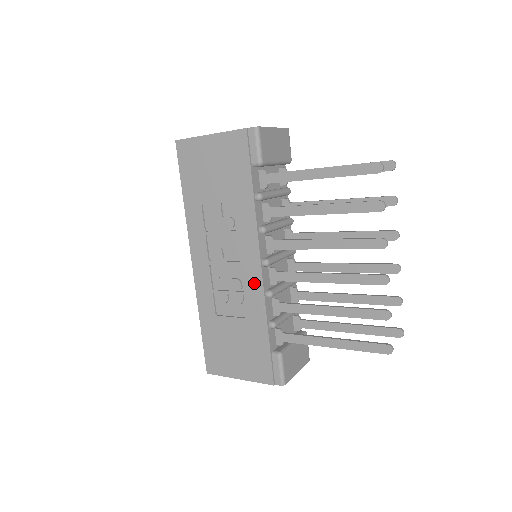
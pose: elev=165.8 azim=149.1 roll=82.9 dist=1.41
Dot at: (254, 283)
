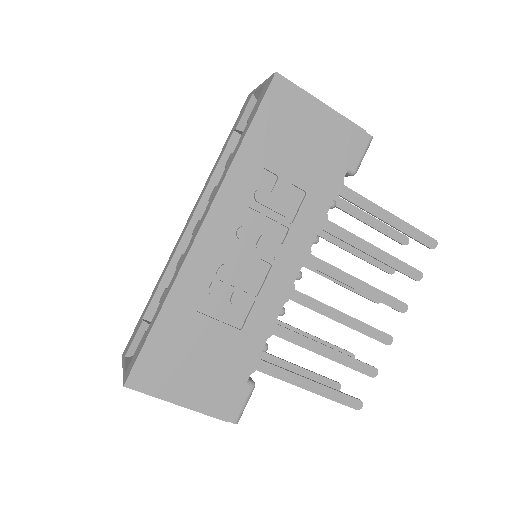
Dot at: (276, 292)
